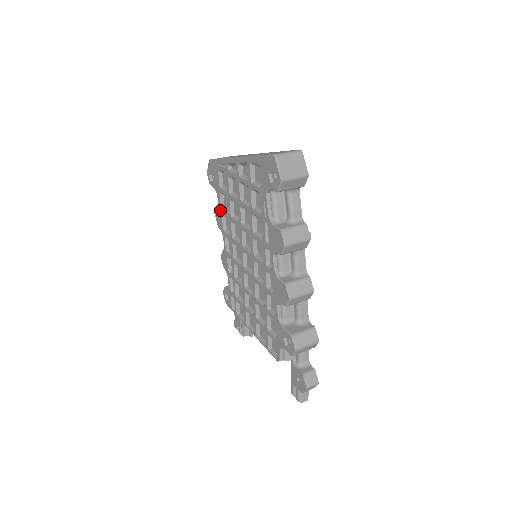
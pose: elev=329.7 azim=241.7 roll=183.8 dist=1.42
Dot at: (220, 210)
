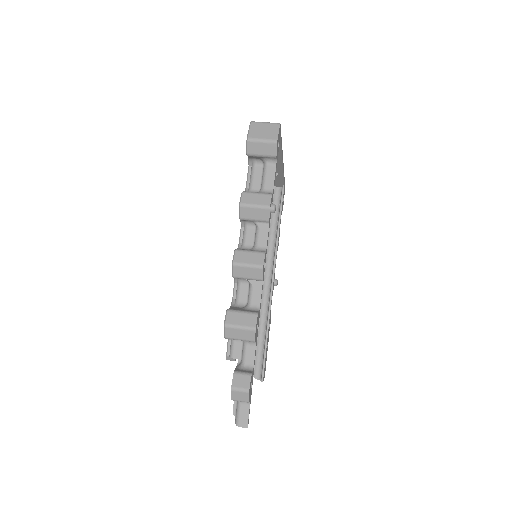
Dot at: occluded
